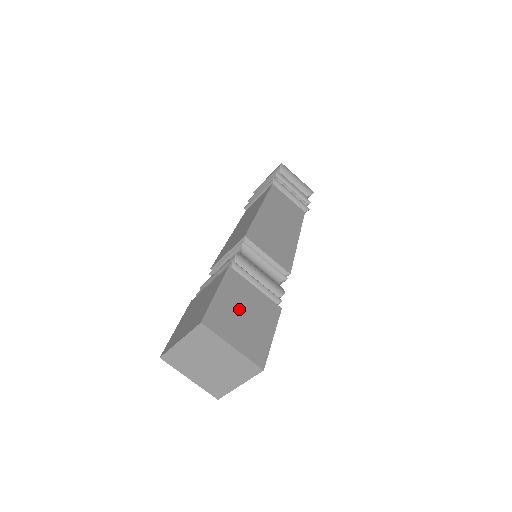
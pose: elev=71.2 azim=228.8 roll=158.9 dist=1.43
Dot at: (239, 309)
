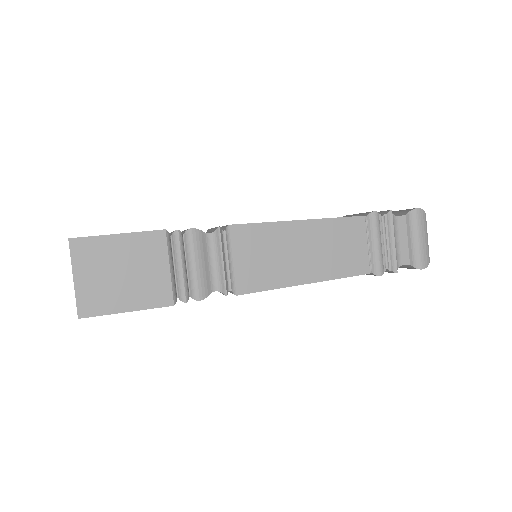
Dot at: (123, 264)
